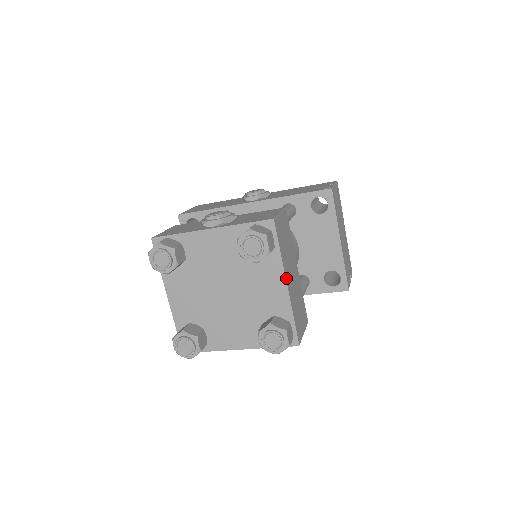
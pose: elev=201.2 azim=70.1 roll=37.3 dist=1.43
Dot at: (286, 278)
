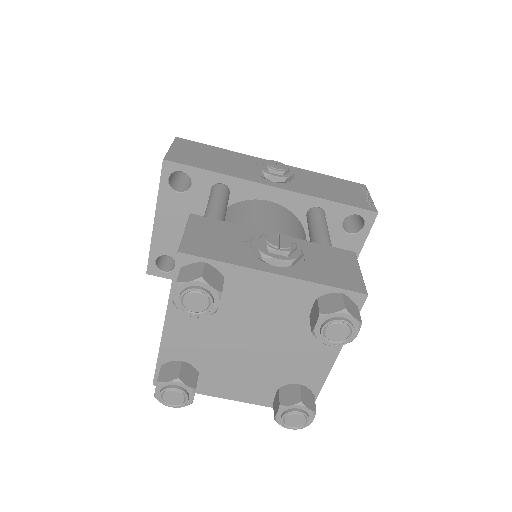
Dot at: (338, 353)
